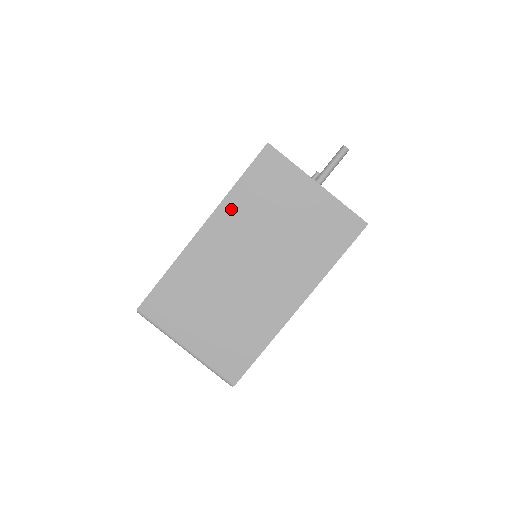
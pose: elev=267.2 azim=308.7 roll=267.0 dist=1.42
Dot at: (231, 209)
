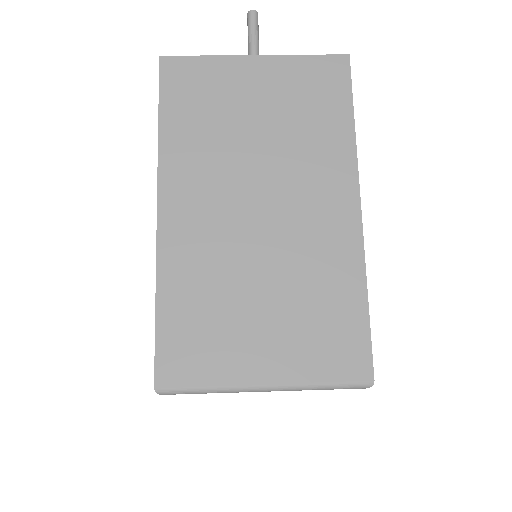
Dot at: (177, 159)
